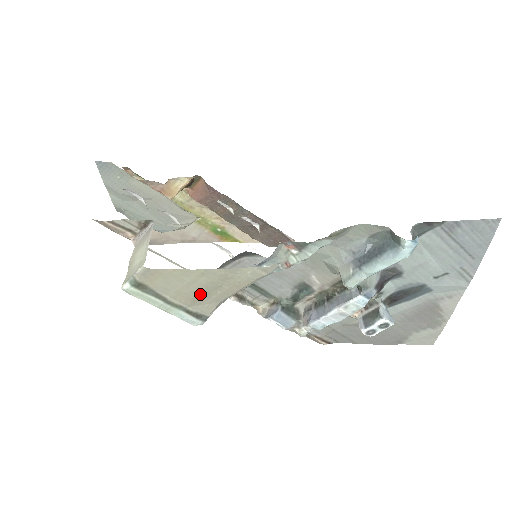
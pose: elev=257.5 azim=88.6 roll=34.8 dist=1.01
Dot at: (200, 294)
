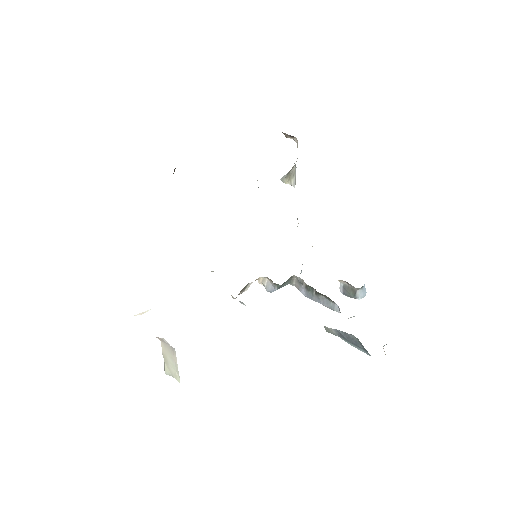
Dot at: occluded
